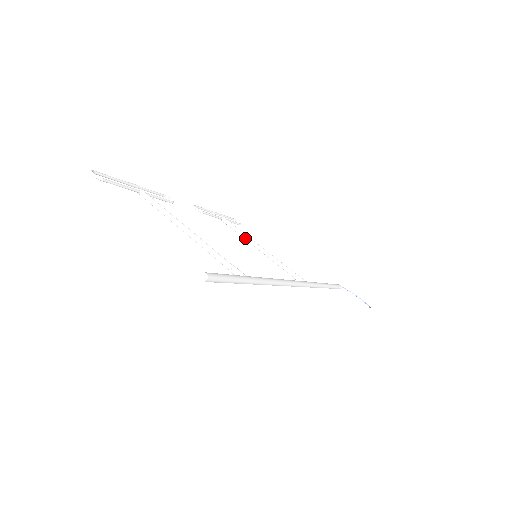
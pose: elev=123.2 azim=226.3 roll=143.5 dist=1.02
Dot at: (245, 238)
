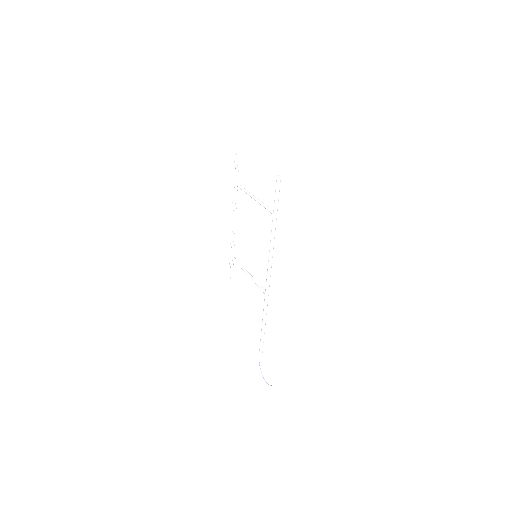
Dot at: (242, 267)
